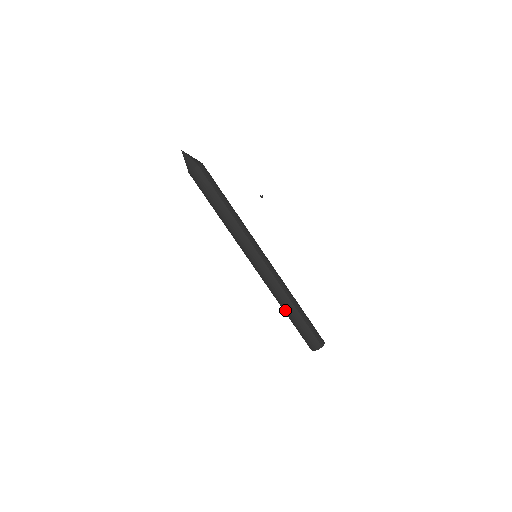
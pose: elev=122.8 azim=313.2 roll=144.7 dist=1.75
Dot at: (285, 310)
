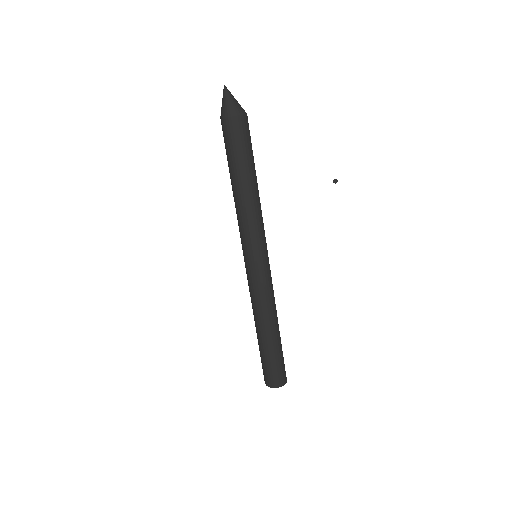
Dot at: (268, 332)
